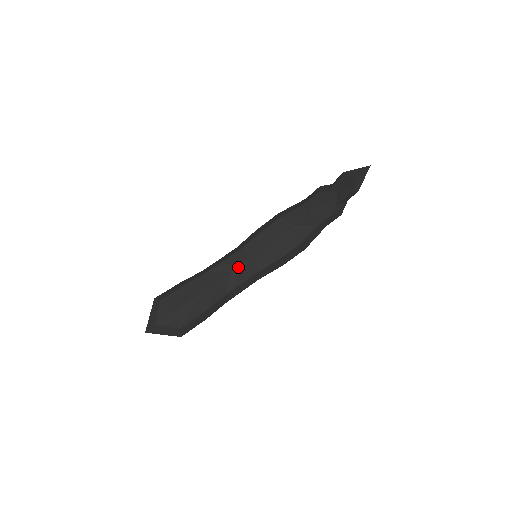
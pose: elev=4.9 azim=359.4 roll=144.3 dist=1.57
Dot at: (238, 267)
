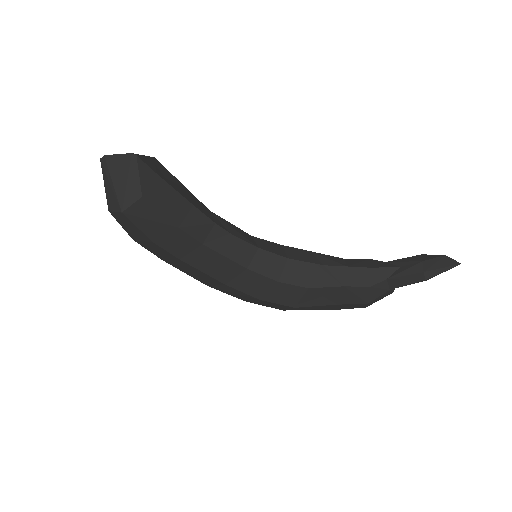
Dot at: (240, 237)
